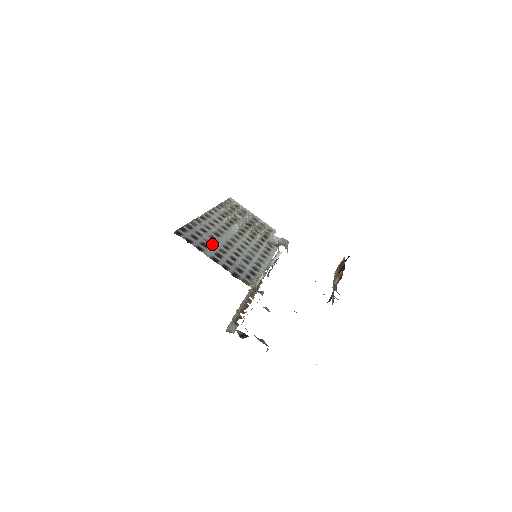
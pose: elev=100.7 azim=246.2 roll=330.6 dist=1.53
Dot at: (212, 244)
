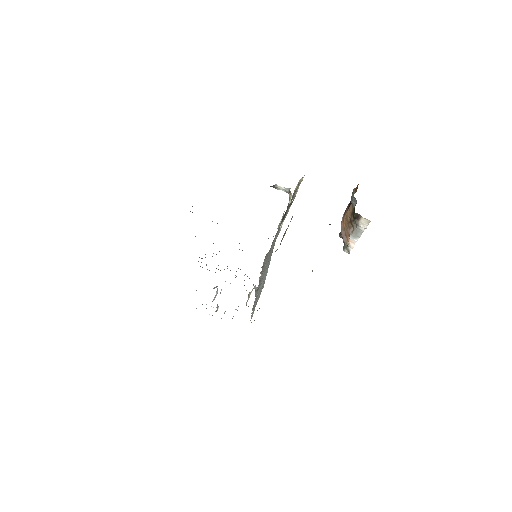
Dot at: occluded
